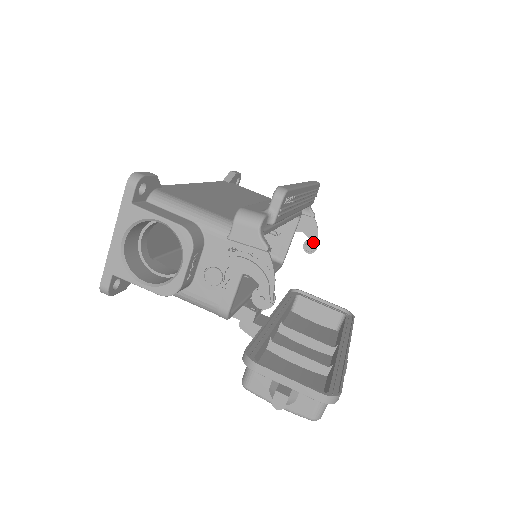
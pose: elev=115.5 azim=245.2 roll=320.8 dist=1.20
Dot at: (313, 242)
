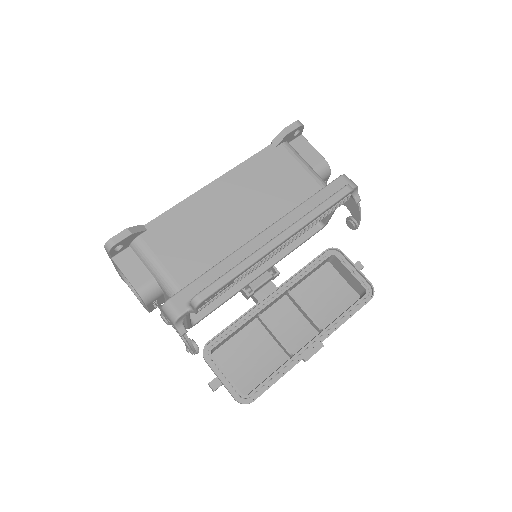
Dot at: (354, 222)
